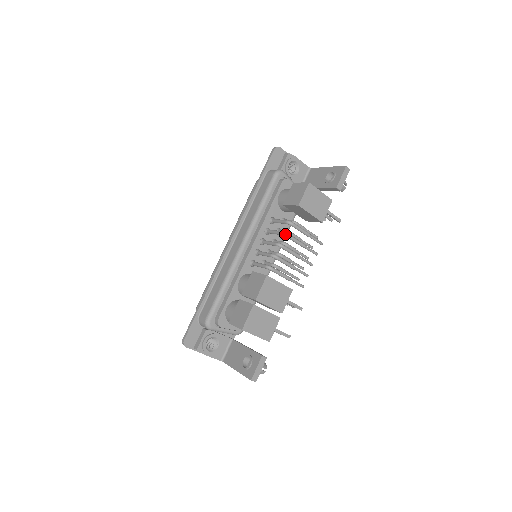
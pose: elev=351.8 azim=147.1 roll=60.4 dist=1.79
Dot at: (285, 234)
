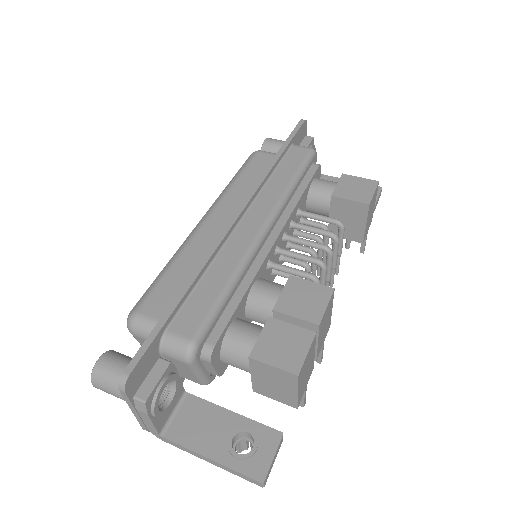
Dot at: (337, 237)
